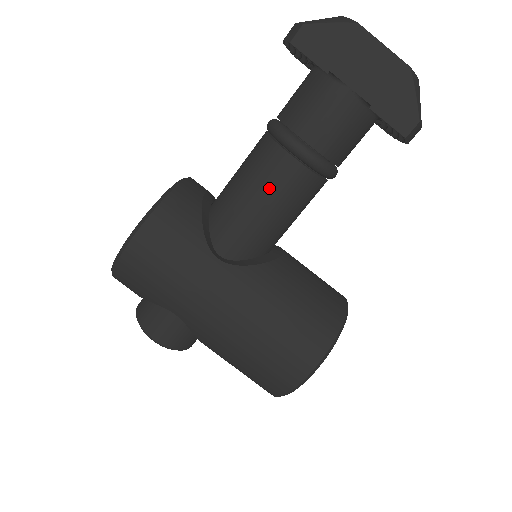
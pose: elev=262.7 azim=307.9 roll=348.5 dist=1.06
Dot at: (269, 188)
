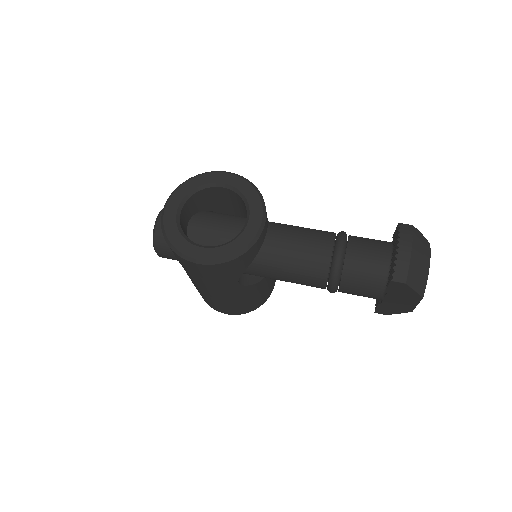
Dot at: (299, 282)
